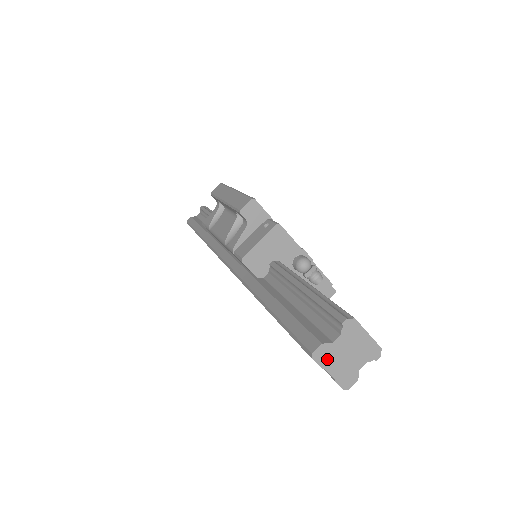
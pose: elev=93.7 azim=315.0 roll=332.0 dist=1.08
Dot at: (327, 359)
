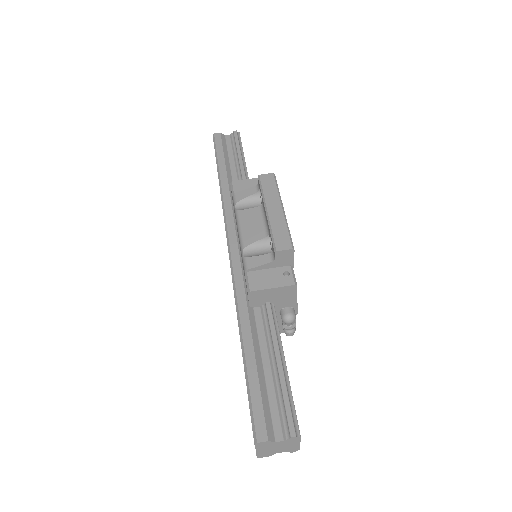
Dot at: (263, 446)
